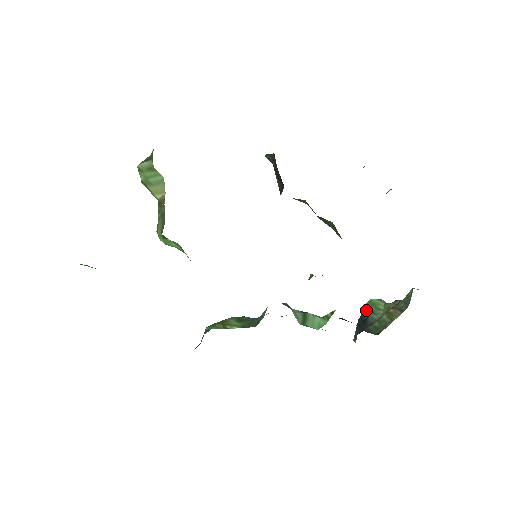
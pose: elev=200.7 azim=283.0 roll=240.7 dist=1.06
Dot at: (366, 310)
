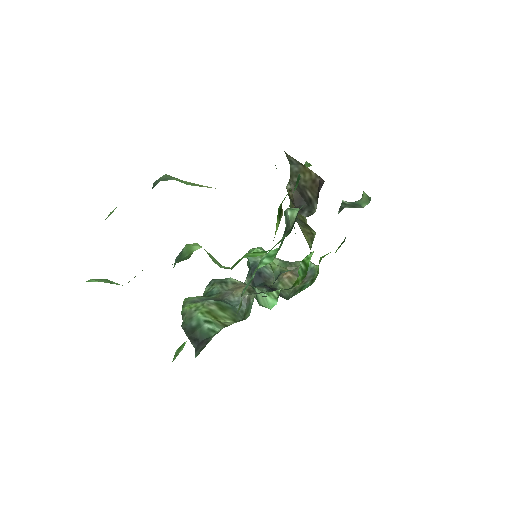
Dot at: (256, 261)
